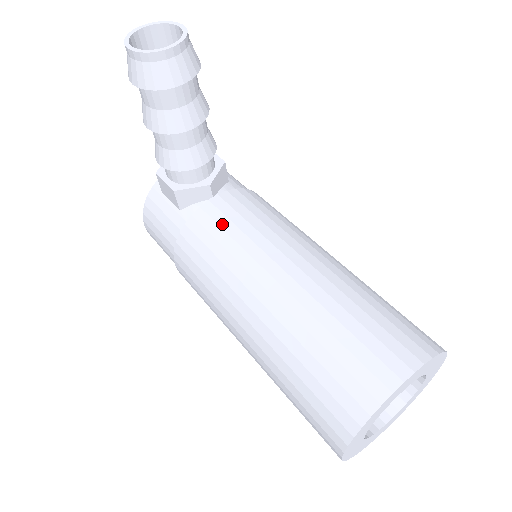
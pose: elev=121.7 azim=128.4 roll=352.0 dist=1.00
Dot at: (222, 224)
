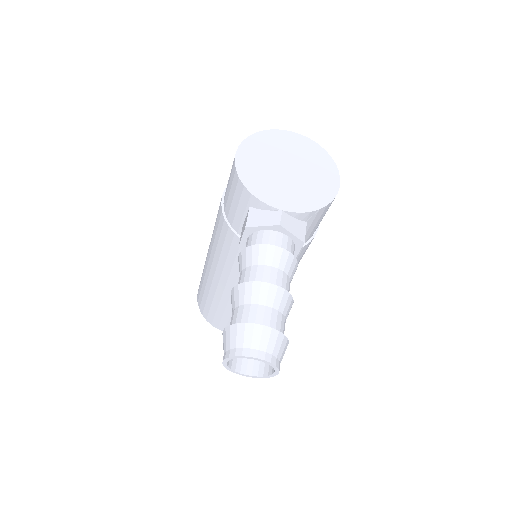
Dot at: occluded
